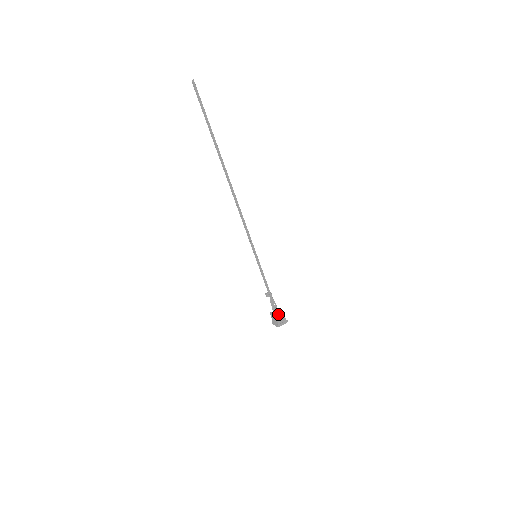
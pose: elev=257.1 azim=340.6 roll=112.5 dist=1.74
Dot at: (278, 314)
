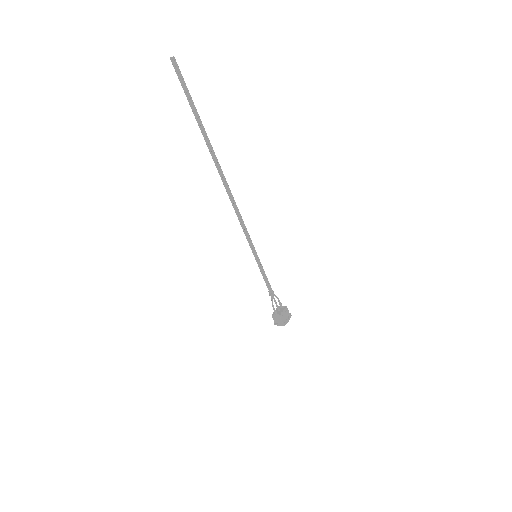
Dot at: (275, 315)
